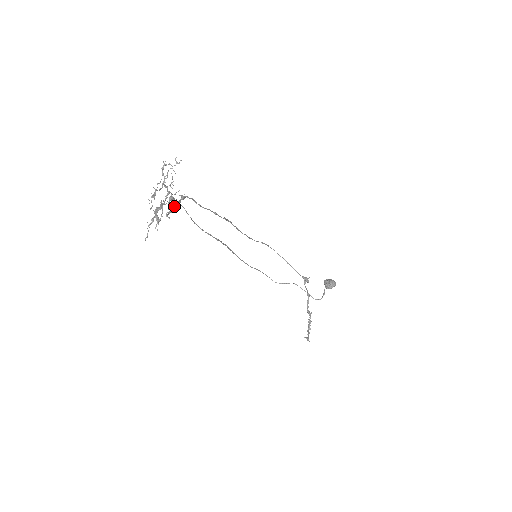
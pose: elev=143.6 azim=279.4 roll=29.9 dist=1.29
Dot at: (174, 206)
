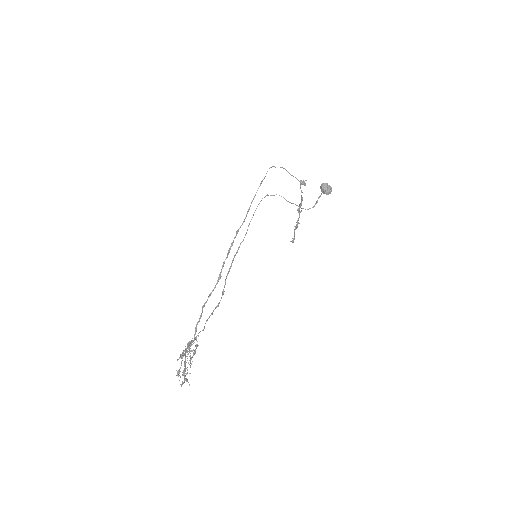
Dot at: occluded
